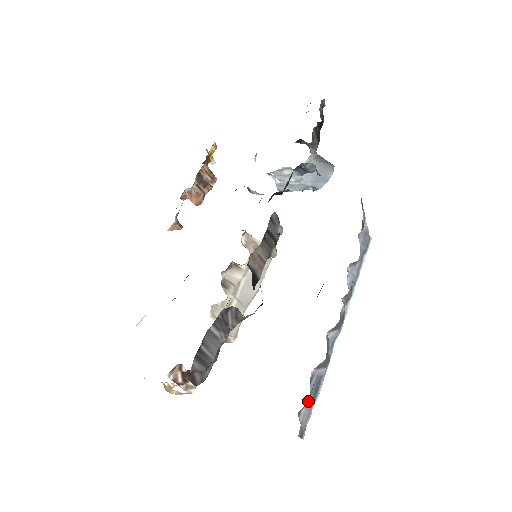
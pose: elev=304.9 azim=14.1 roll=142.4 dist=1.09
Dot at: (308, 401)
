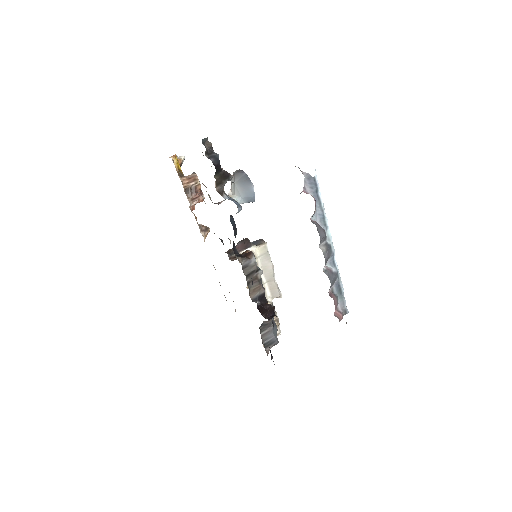
Dot at: (338, 298)
